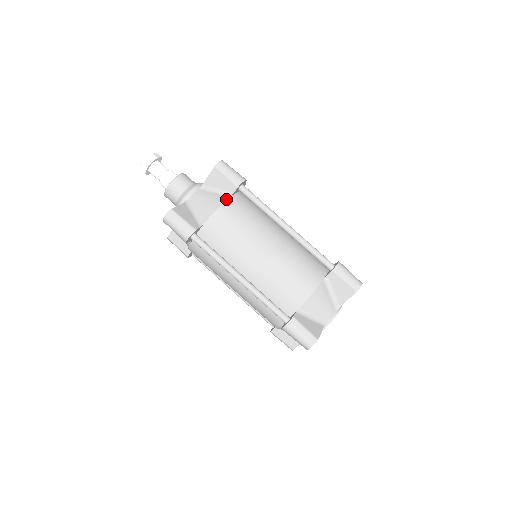
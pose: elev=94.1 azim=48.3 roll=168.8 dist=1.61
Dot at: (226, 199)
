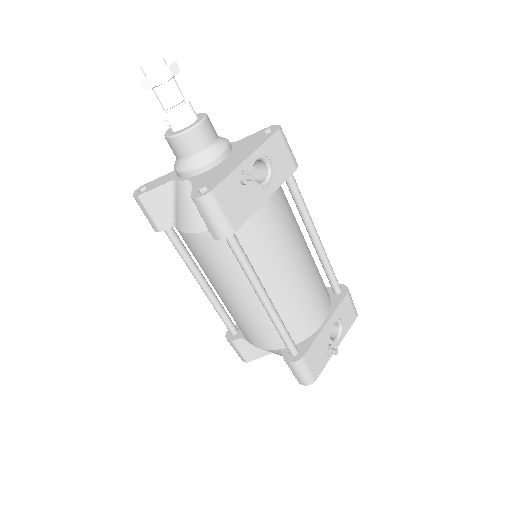
Dot at: (202, 231)
